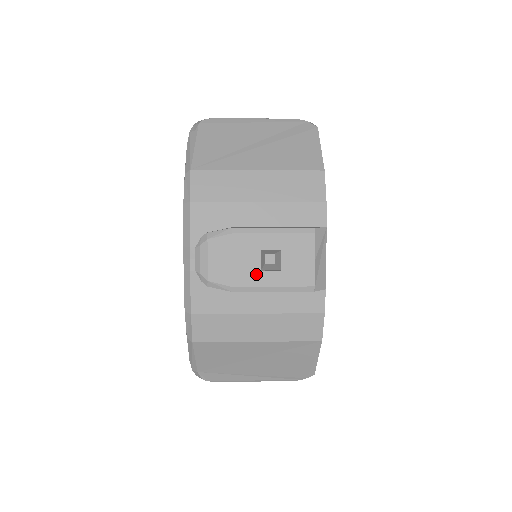
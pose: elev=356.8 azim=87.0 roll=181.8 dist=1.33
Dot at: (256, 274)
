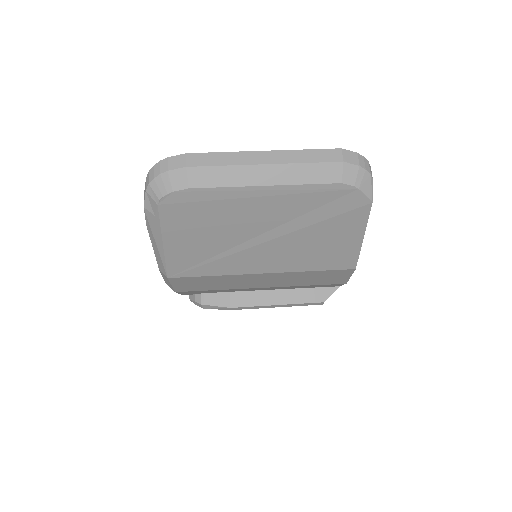
Dot at: occluded
